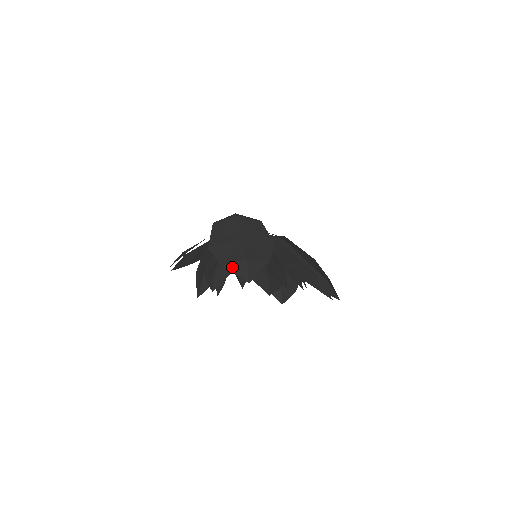
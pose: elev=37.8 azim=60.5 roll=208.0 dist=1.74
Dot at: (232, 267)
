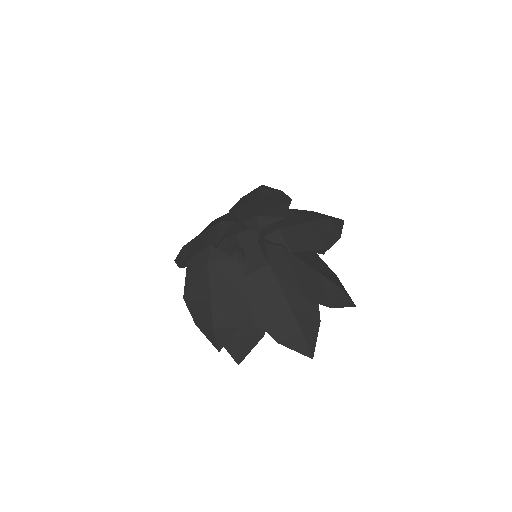
Dot at: (204, 331)
